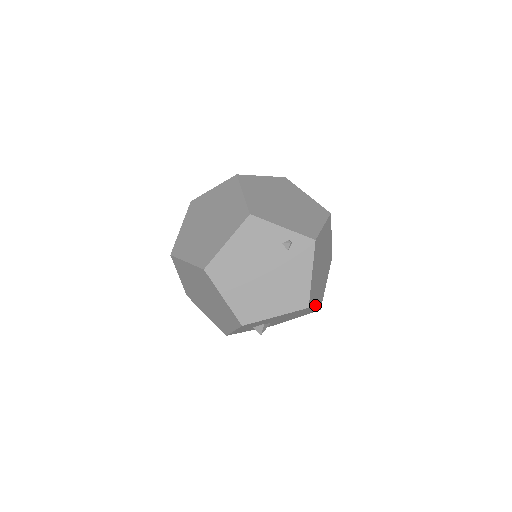
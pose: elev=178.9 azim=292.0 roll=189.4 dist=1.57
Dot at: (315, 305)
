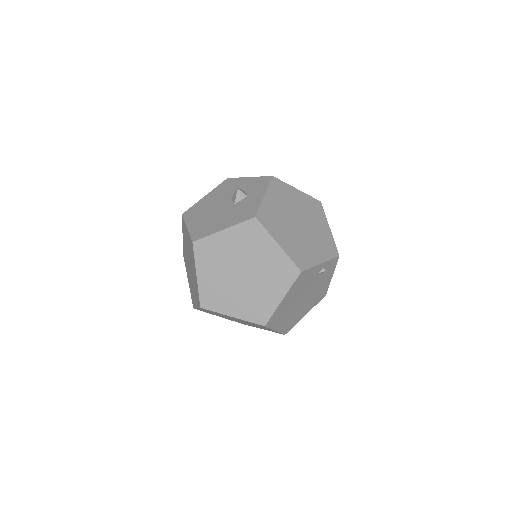
Dot at: occluded
